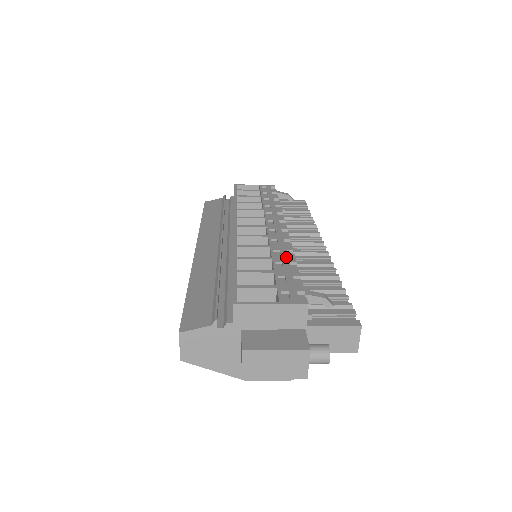
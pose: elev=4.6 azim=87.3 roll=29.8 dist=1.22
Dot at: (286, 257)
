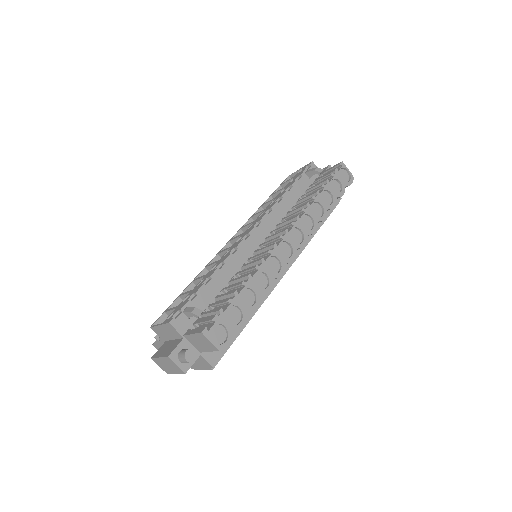
Dot at: (211, 272)
